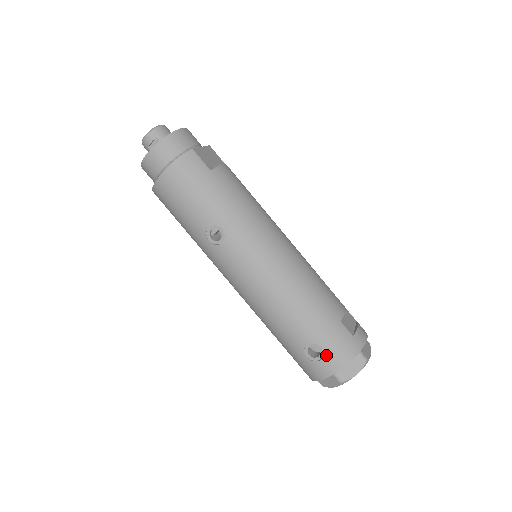
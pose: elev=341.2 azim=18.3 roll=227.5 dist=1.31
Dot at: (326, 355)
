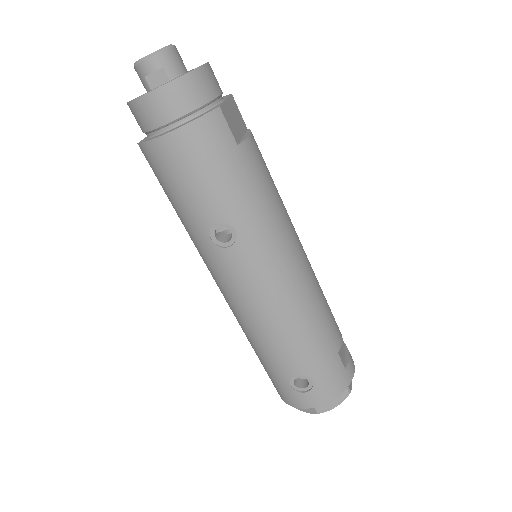
Dot at: (314, 389)
